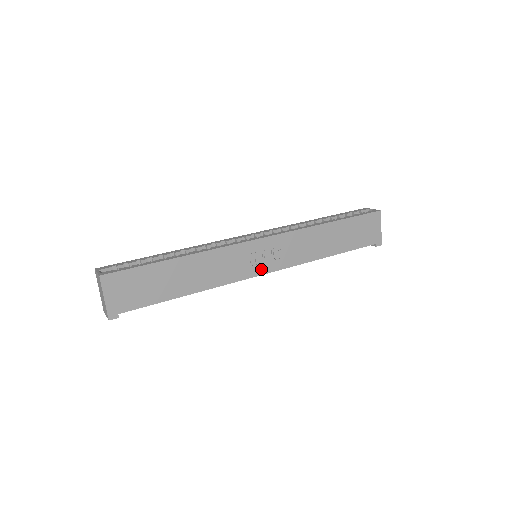
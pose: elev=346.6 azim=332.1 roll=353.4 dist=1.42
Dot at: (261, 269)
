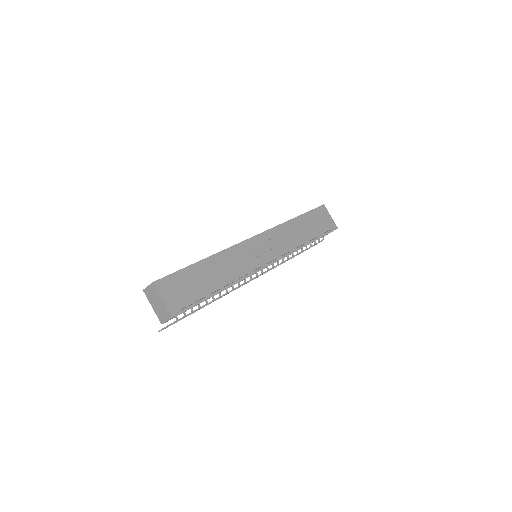
Dot at: (265, 259)
